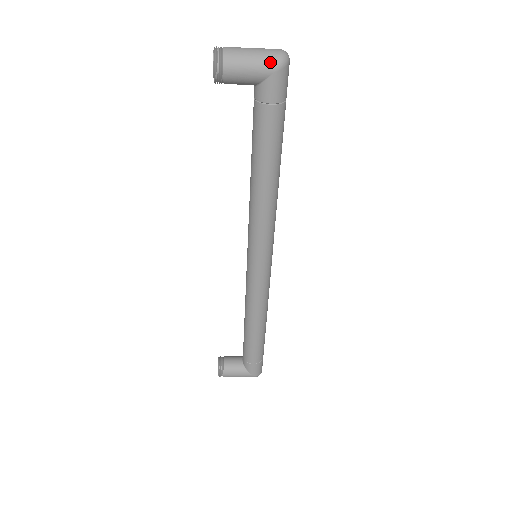
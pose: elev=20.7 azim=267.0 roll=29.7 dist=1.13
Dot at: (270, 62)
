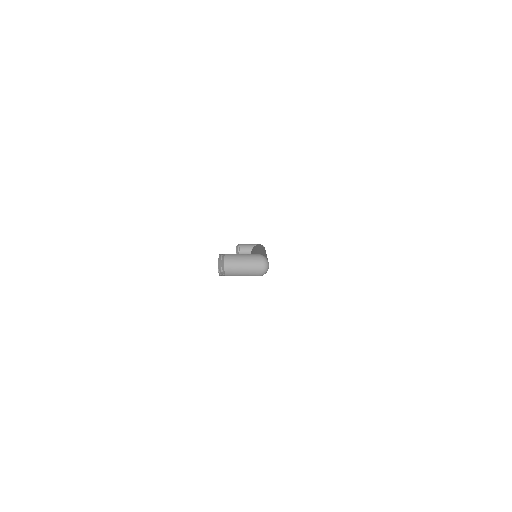
Dot at: (255, 275)
